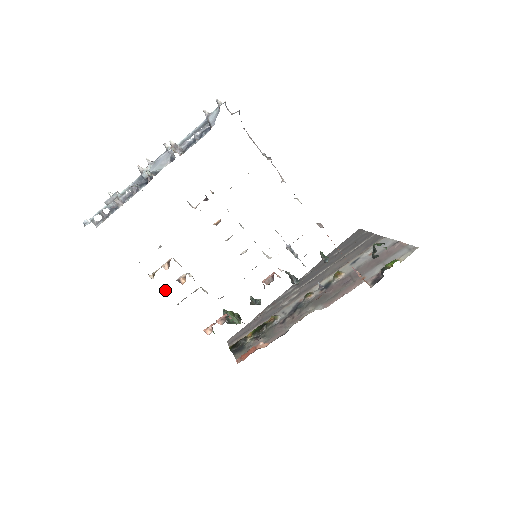
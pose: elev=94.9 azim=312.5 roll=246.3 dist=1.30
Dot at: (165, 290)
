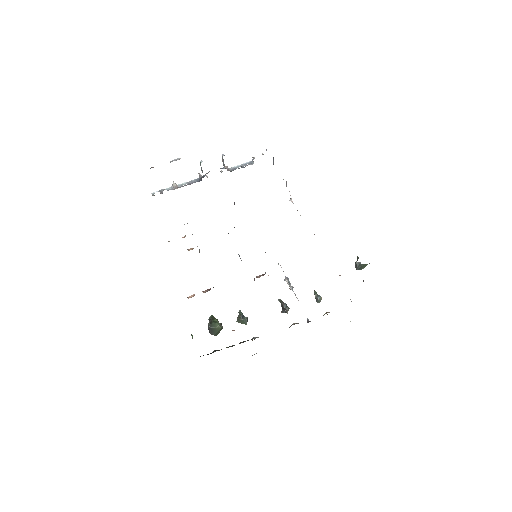
Dot at: occluded
